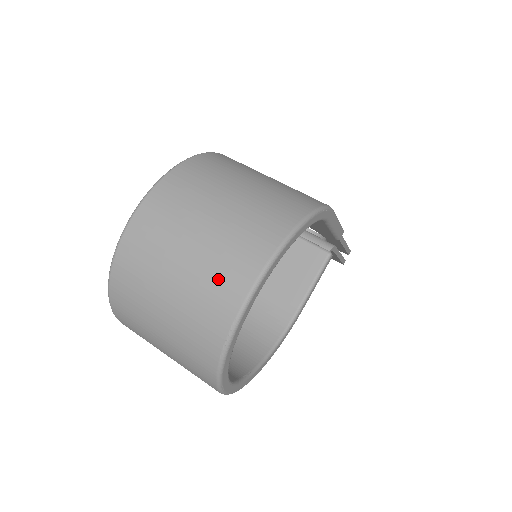
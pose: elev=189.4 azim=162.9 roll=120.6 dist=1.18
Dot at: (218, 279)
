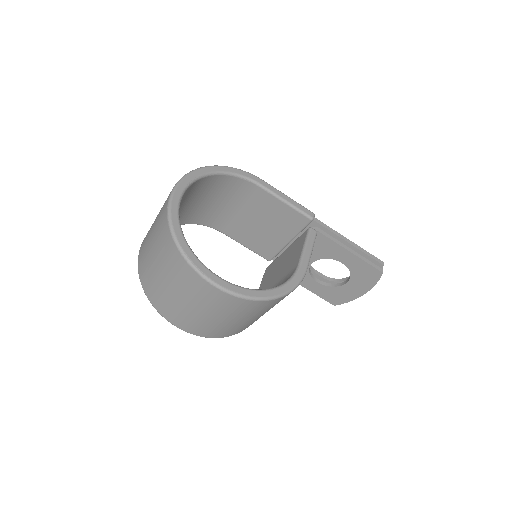
Dot at: occluded
